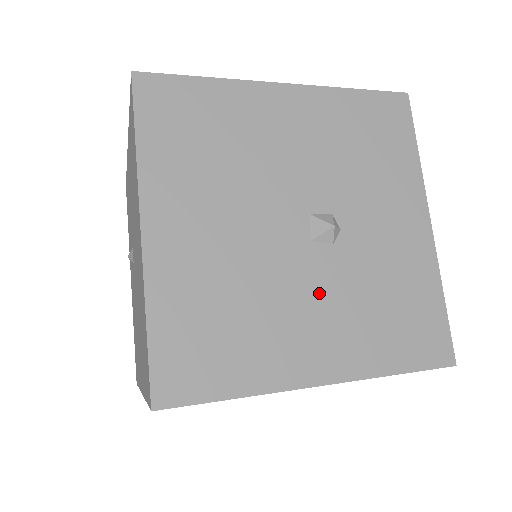
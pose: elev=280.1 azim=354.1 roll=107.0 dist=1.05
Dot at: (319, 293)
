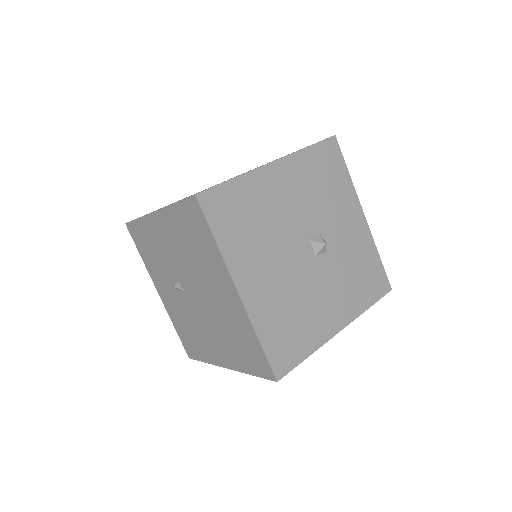
Dot at: (327, 284)
